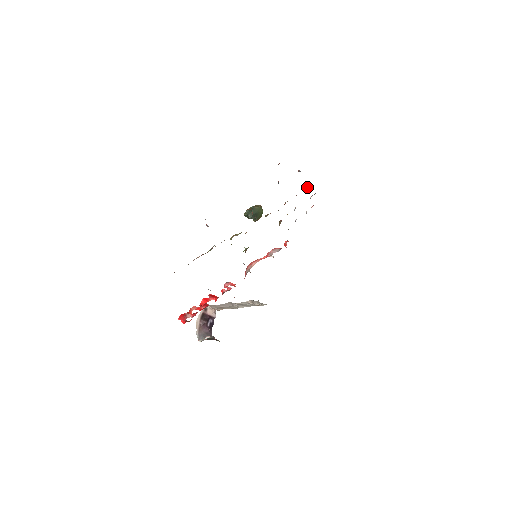
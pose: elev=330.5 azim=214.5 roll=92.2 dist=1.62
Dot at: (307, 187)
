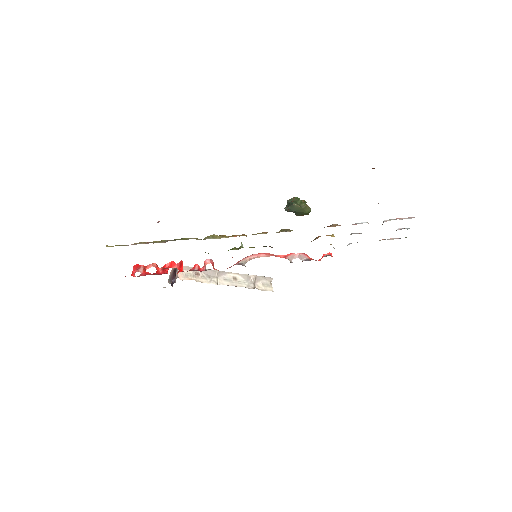
Dot at: occluded
